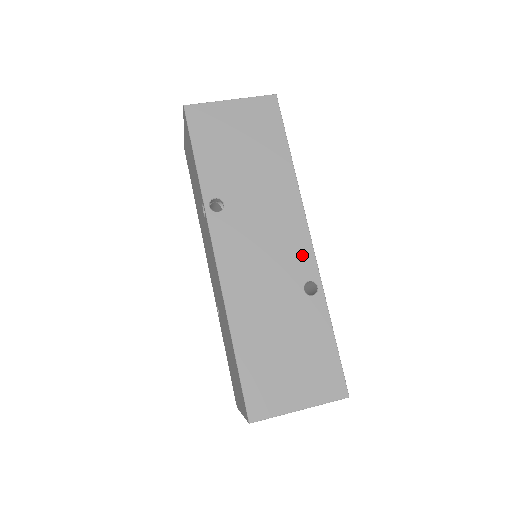
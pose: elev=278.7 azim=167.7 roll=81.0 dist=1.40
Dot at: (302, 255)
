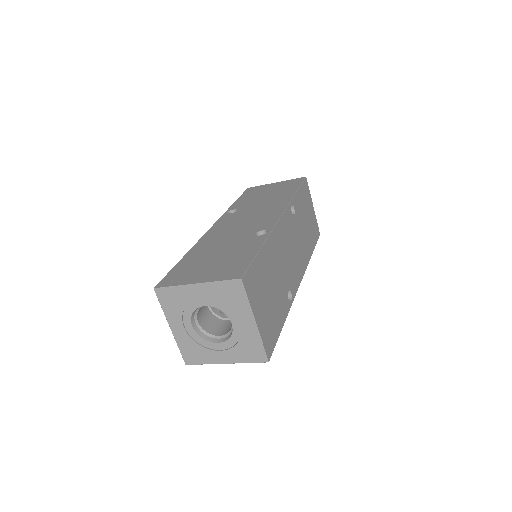
Dot at: (268, 222)
